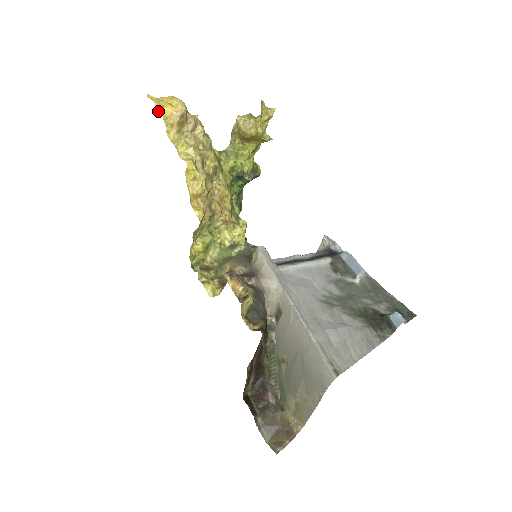
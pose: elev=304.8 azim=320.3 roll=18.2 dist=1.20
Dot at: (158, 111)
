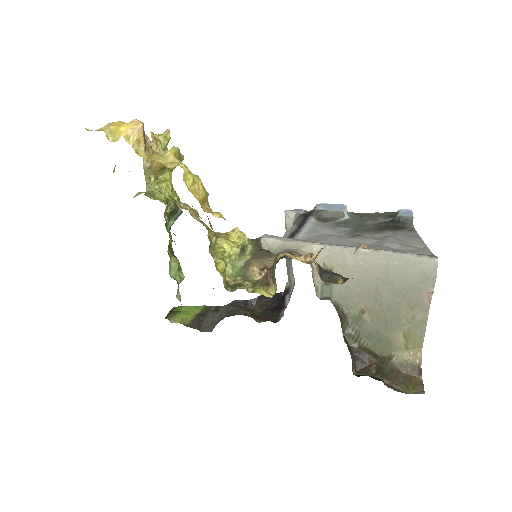
Dot at: (110, 139)
